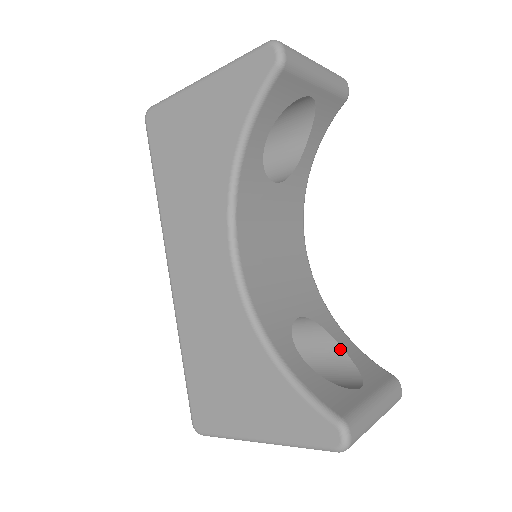
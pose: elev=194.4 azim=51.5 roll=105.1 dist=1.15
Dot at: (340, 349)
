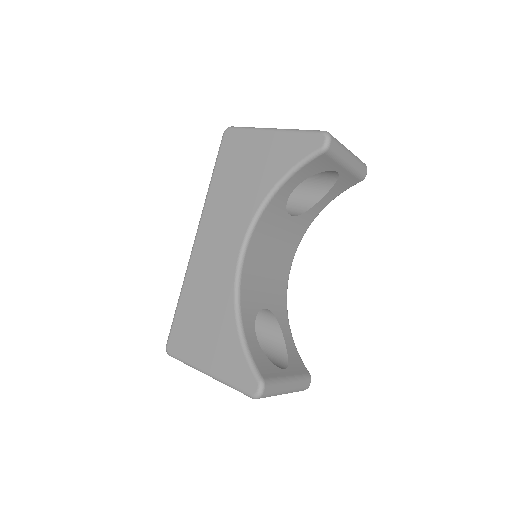
Dot at: (283, 341)
